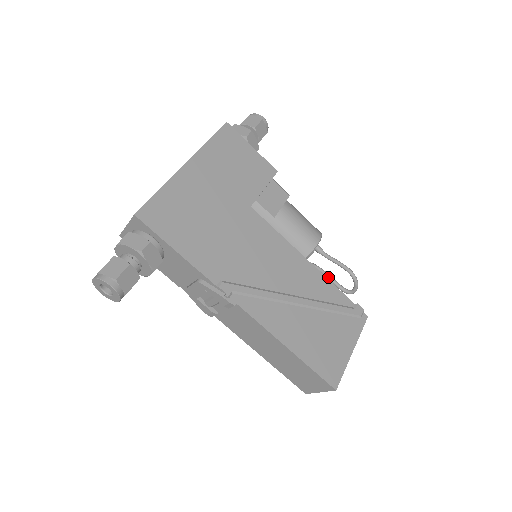
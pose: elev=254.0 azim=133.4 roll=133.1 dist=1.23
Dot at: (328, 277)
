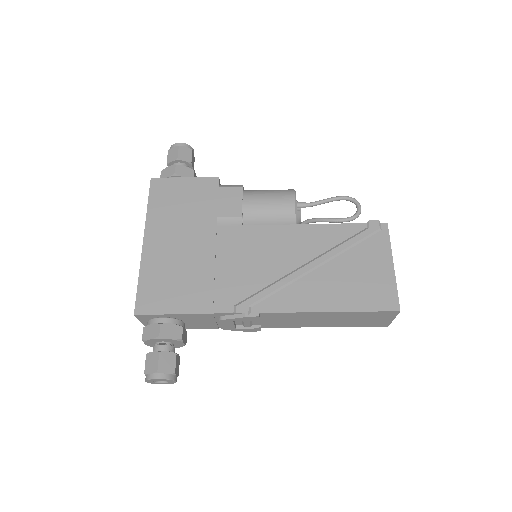
Dot at: (326, 221)
